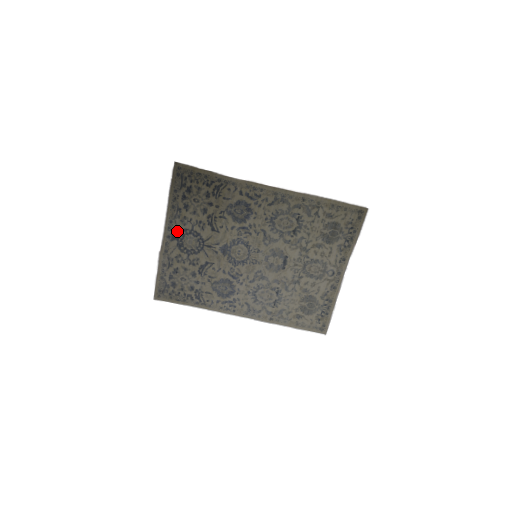
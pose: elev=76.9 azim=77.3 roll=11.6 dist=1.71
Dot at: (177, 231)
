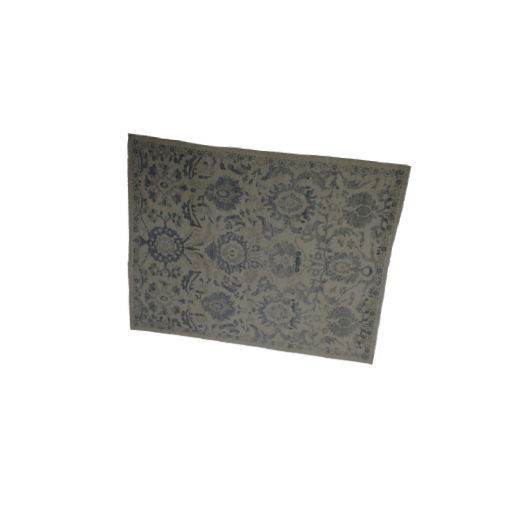
Dot at: (146, 231)
